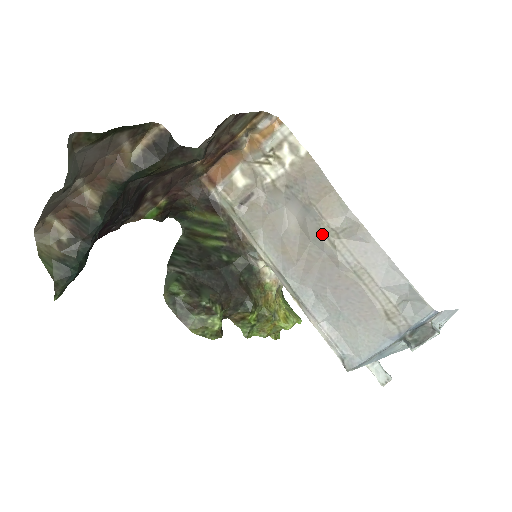
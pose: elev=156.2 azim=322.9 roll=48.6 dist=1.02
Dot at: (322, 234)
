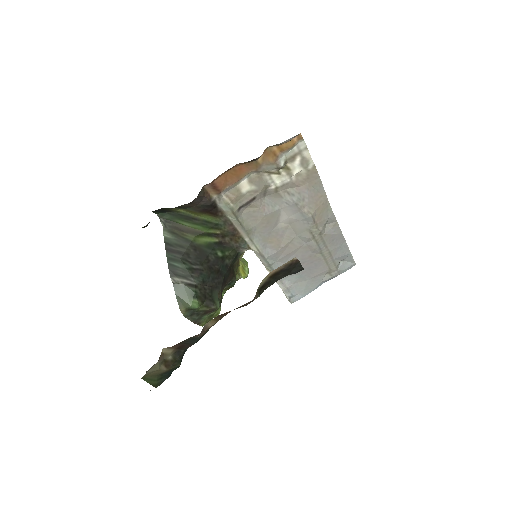
Dot at: (310, 233)
